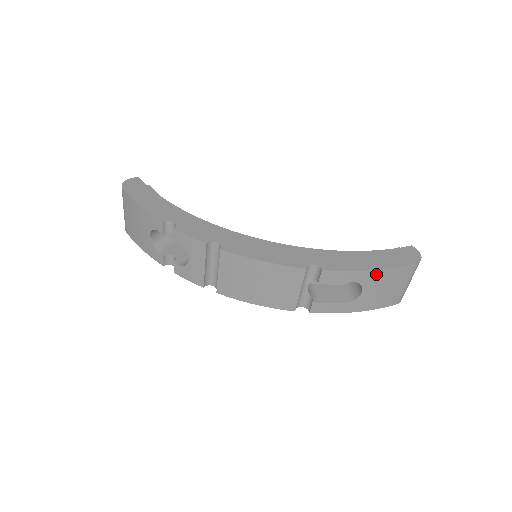
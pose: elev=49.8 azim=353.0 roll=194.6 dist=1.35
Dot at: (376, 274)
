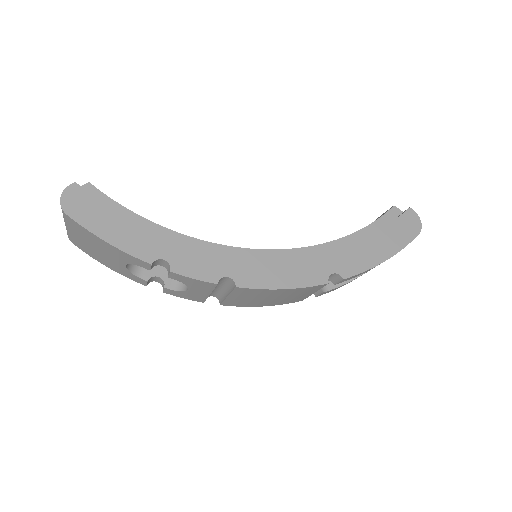
Dot at: occluded
